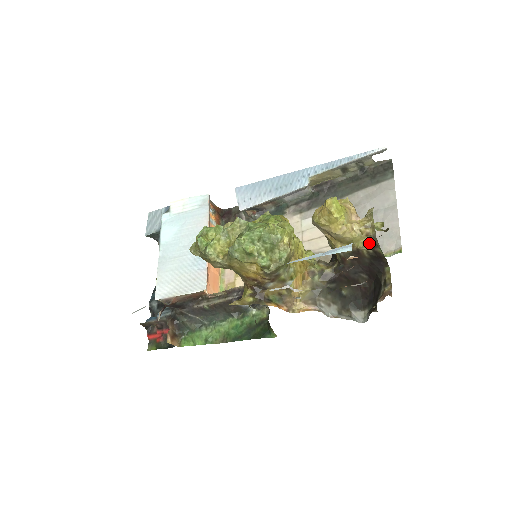
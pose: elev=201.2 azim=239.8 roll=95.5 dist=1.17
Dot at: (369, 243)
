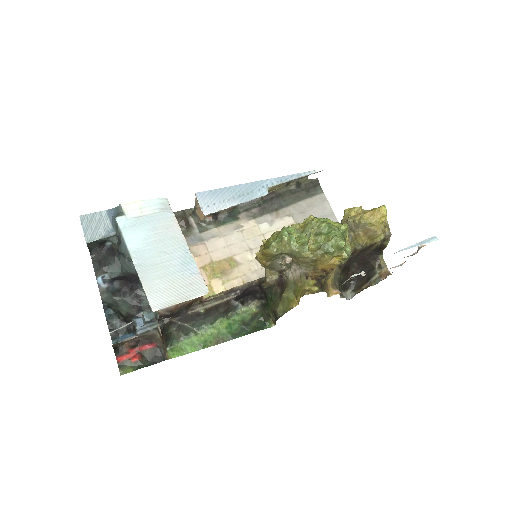
Dot at: (384, 238)
